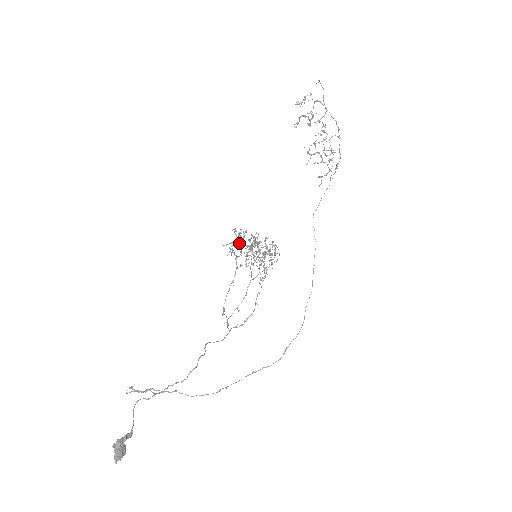
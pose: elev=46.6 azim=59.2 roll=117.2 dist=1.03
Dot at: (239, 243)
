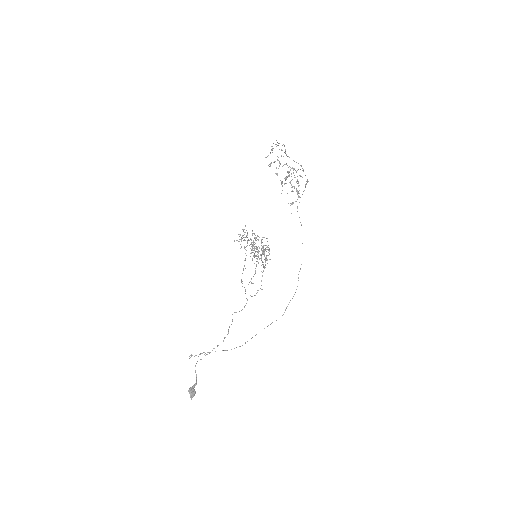
Dot at: (245, 237)
